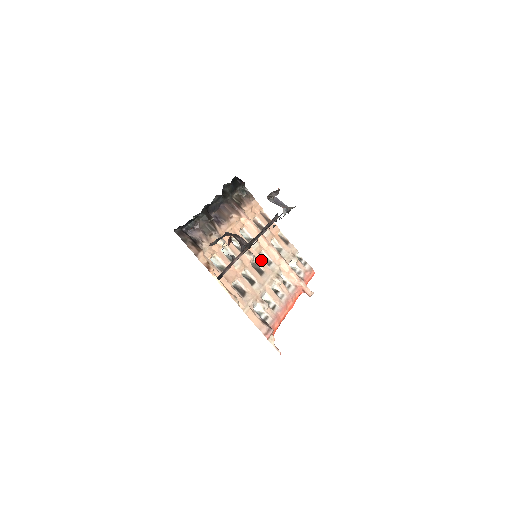
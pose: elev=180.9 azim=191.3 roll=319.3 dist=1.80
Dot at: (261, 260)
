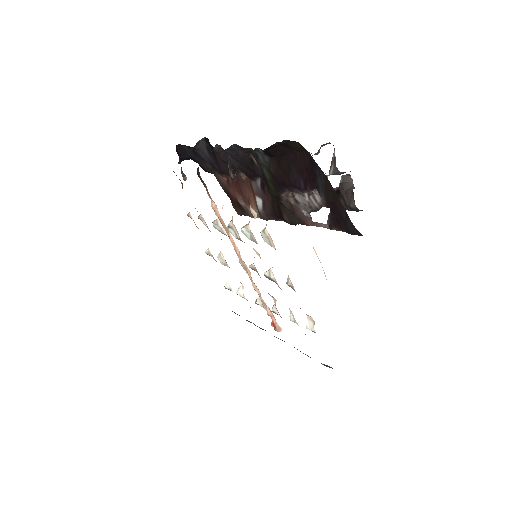
Dot at: occluded
